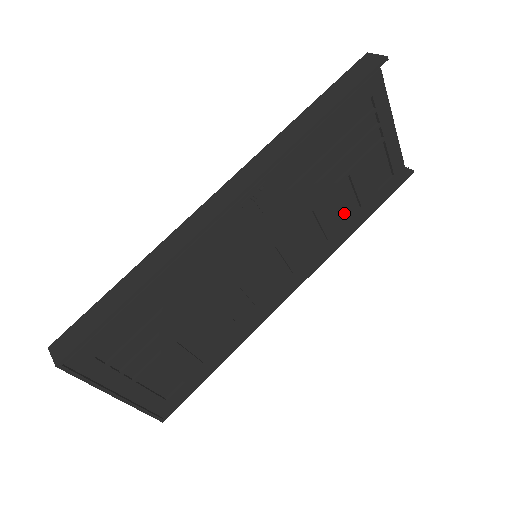
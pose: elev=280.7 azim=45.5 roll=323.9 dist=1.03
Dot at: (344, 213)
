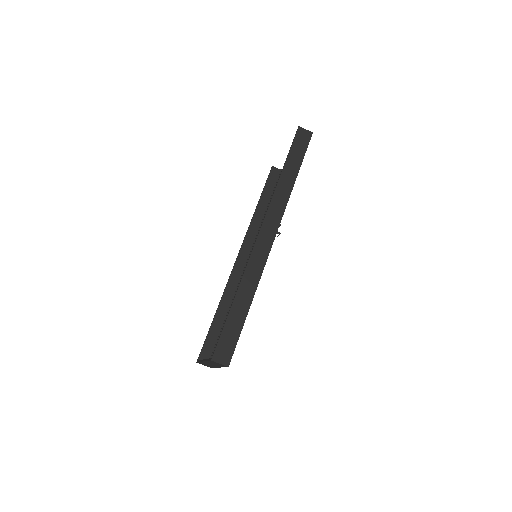
Dot at: occluded
